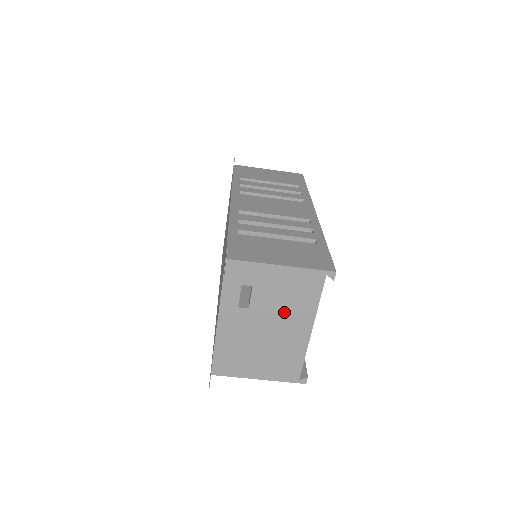
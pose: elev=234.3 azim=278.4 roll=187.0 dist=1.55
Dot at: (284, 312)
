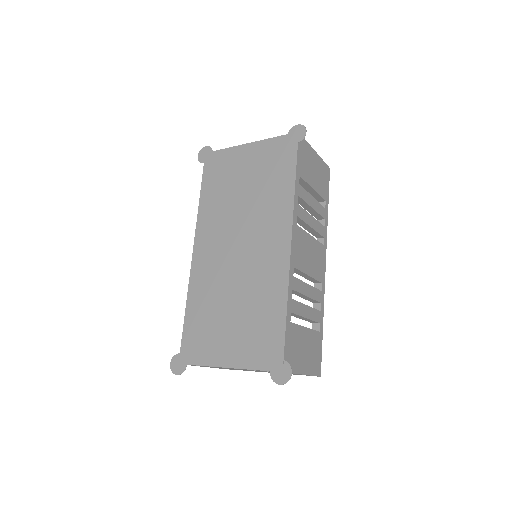
Dot at: occluded
